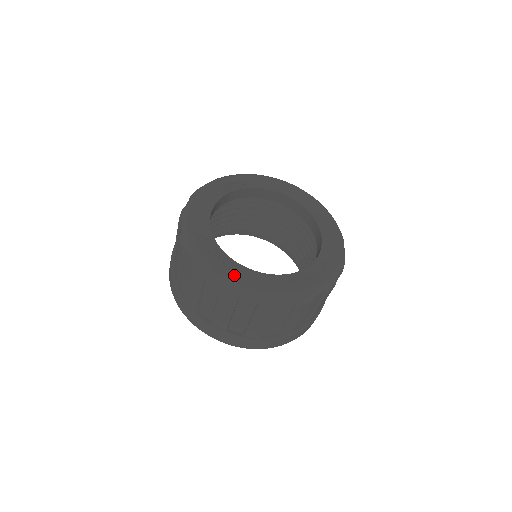
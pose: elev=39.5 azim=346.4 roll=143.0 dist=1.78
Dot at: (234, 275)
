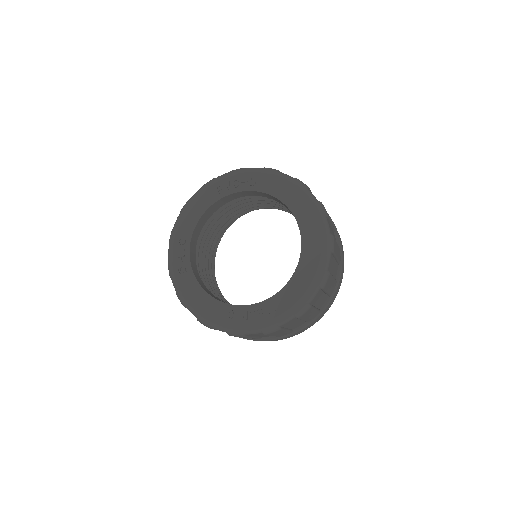
Dot at: (185, 288)
